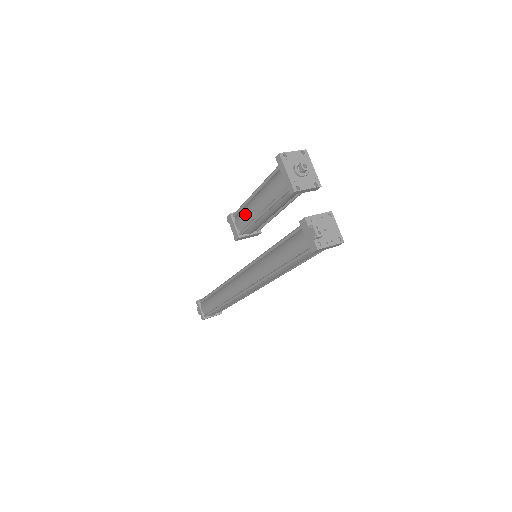
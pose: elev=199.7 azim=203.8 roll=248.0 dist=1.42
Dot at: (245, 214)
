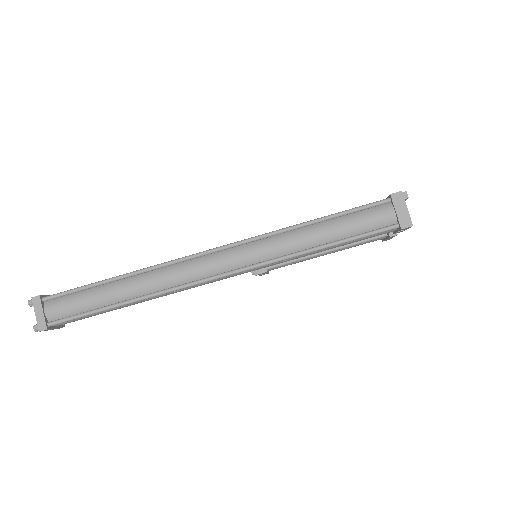
Dot at: occluded
